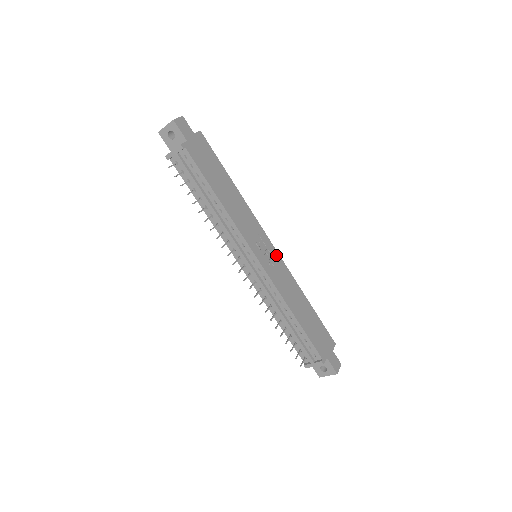
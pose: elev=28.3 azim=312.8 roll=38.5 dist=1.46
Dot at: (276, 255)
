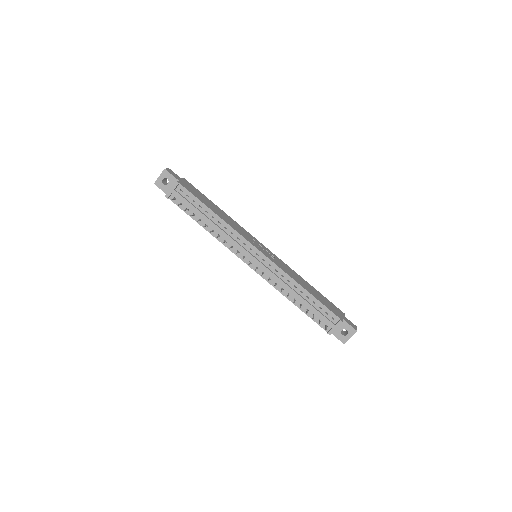
Dot at: (271, 252)
